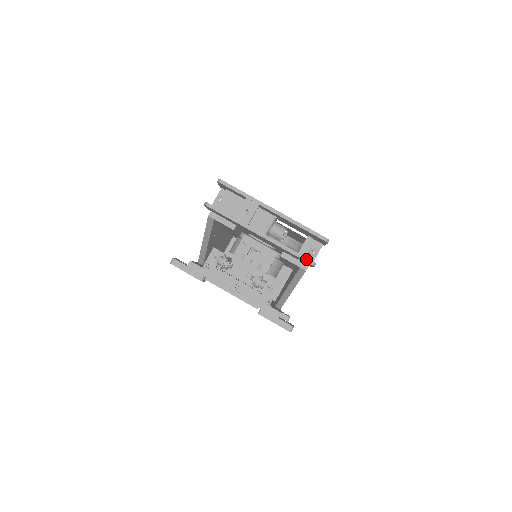
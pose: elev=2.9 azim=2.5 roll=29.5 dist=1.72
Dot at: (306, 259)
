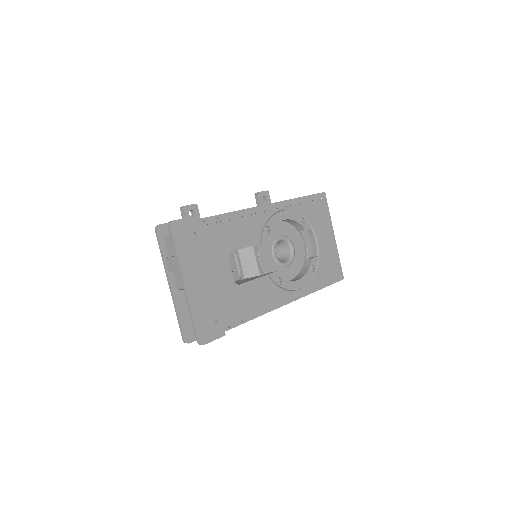
Dot at: (182, 335)
